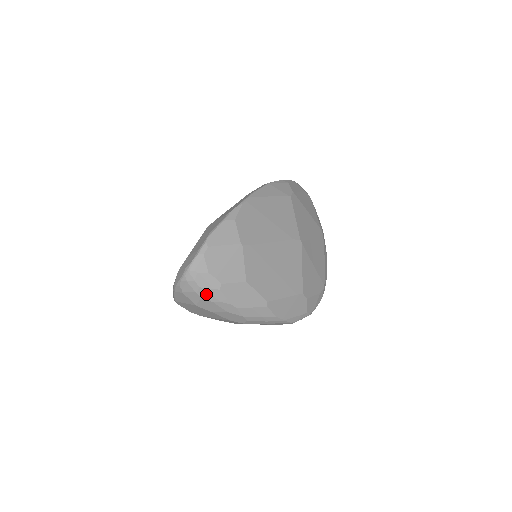
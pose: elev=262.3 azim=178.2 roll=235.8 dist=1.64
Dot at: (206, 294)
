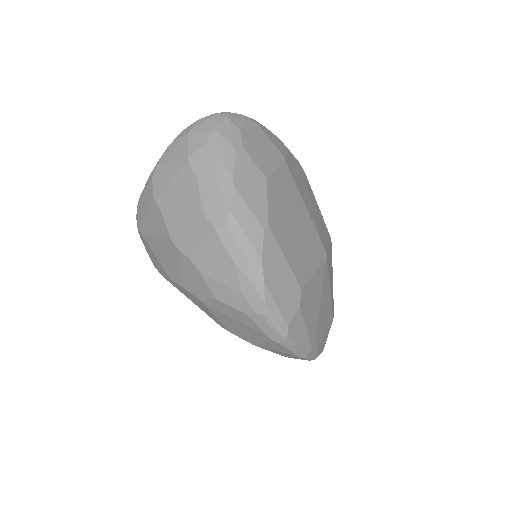
Dot at: (217, 143)
